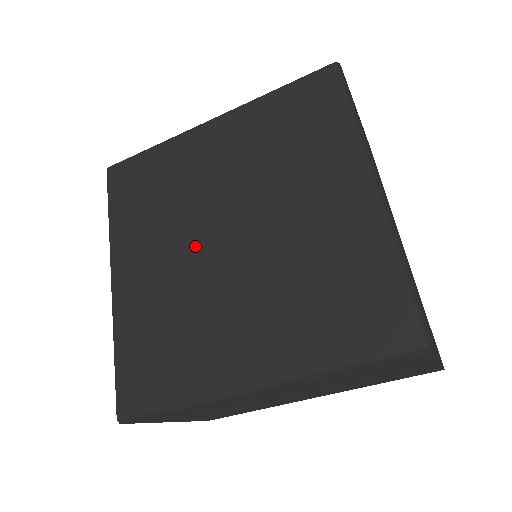
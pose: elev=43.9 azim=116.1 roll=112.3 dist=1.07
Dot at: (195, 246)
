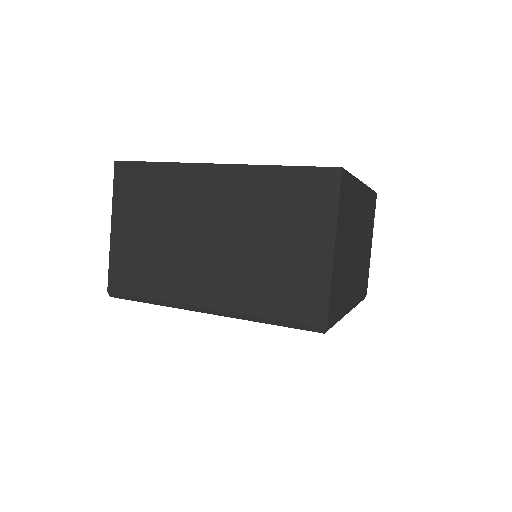
Dot at: occluded
